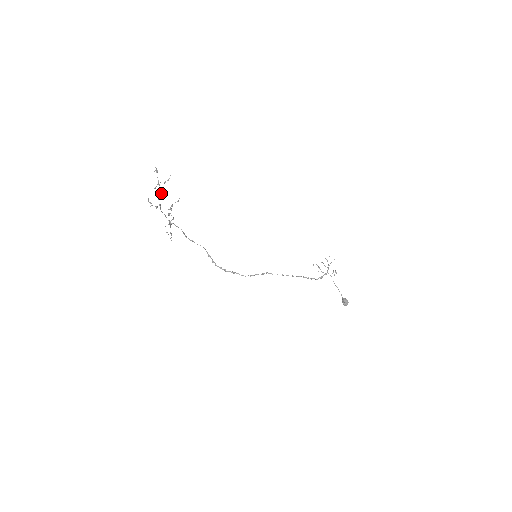
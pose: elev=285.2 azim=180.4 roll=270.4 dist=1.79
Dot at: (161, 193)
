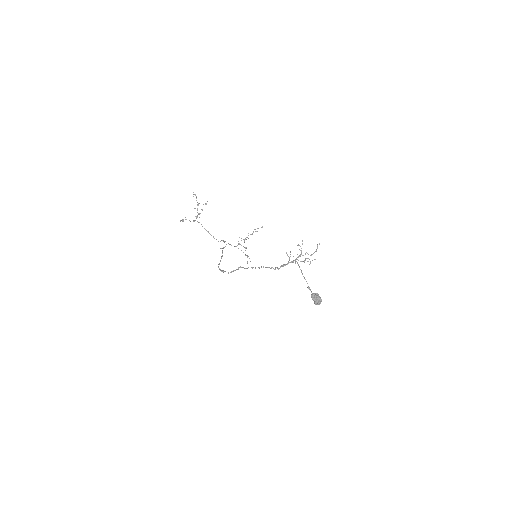
Dot at: occluded
